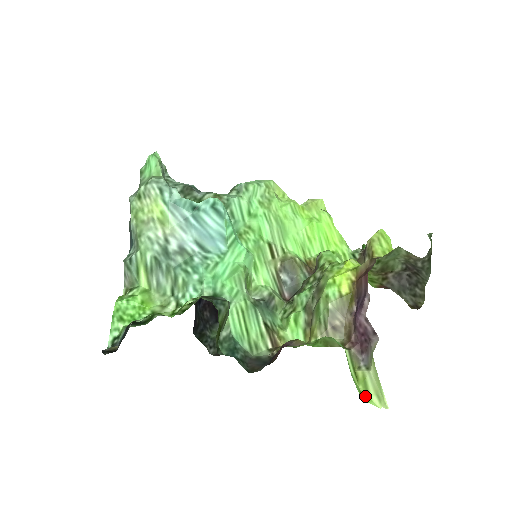
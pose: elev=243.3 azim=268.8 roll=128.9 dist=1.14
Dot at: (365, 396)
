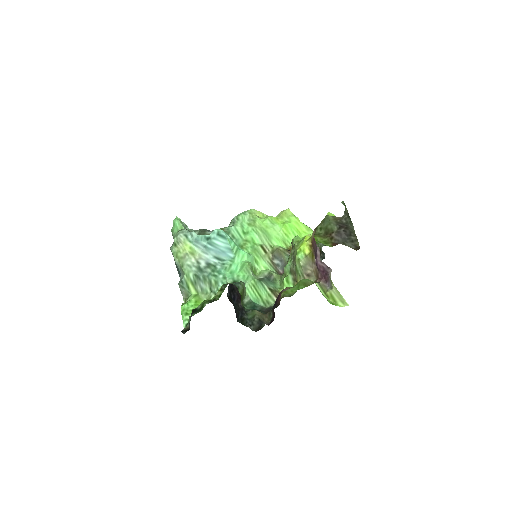
Dot at: (334, 304)
